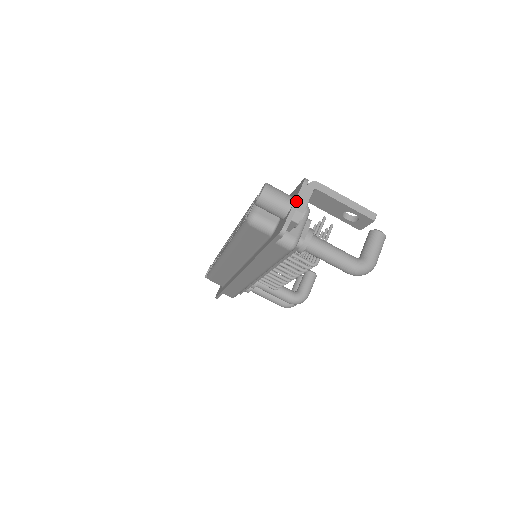
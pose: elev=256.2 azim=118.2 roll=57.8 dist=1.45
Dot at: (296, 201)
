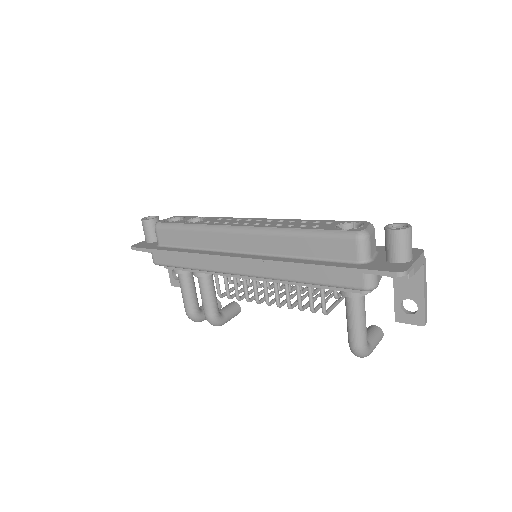
Dot at: (417, 260)
